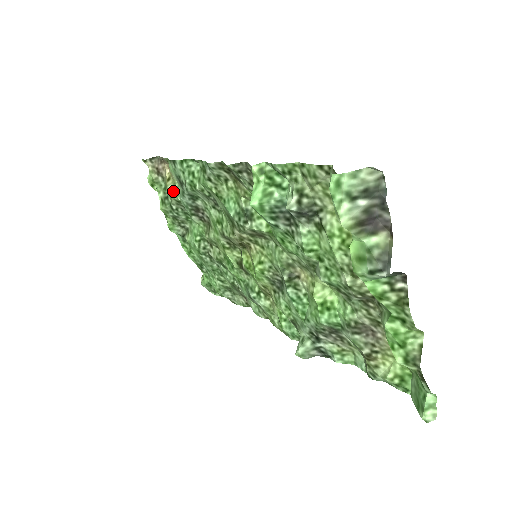
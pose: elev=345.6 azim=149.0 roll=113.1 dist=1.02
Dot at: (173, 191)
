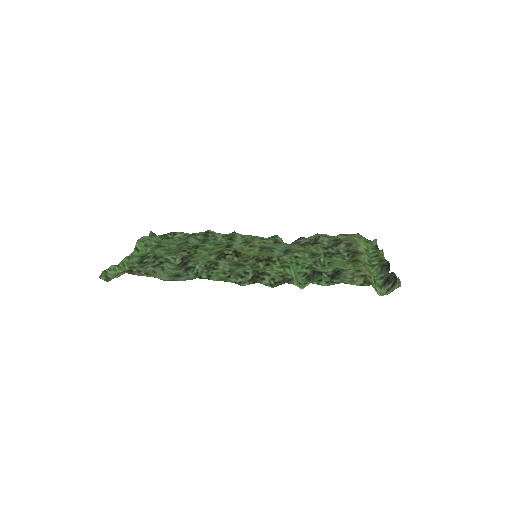
Dot at: occluded
